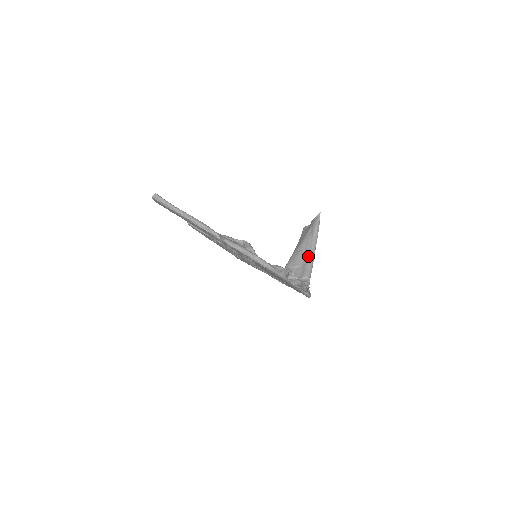
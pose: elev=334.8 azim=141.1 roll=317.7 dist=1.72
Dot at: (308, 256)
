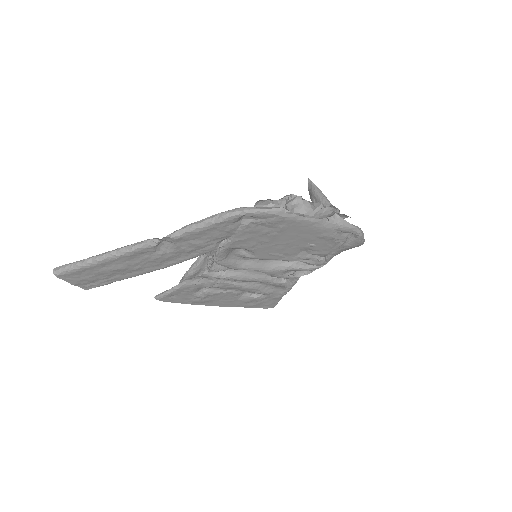
Dot at: occluded
